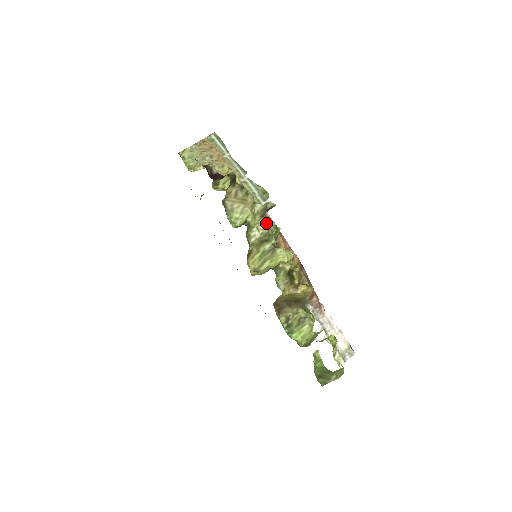
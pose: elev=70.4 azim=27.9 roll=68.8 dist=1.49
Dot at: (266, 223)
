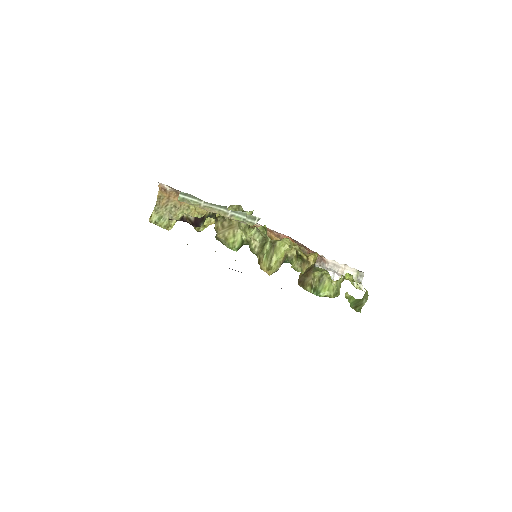
Dot at: (257, 231)
